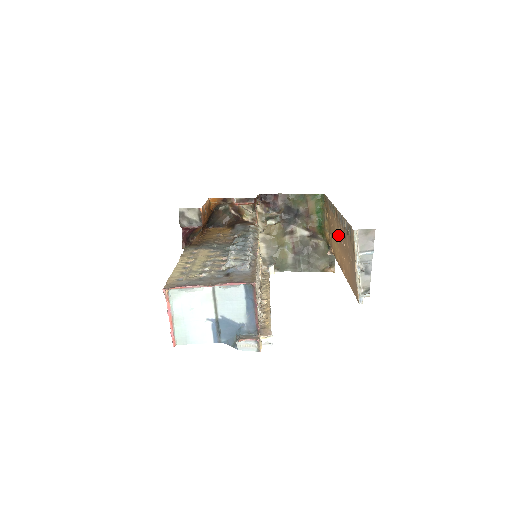
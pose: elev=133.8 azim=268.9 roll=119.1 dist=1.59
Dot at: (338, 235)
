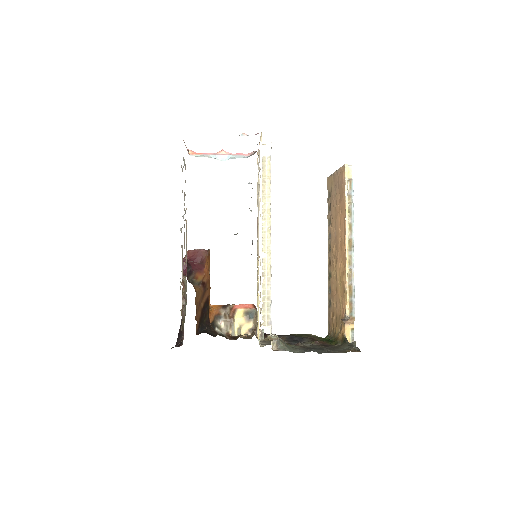
Dot at: (334, 256)
